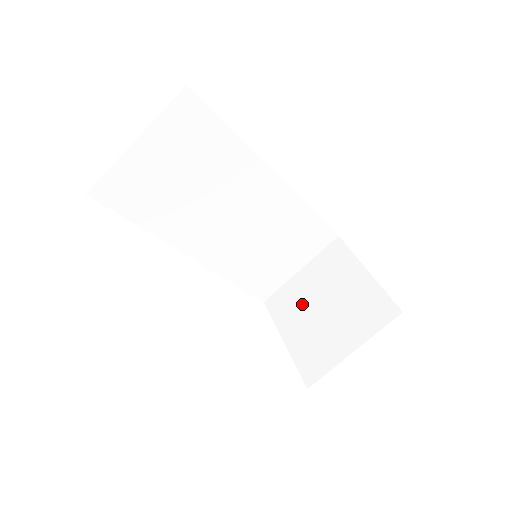
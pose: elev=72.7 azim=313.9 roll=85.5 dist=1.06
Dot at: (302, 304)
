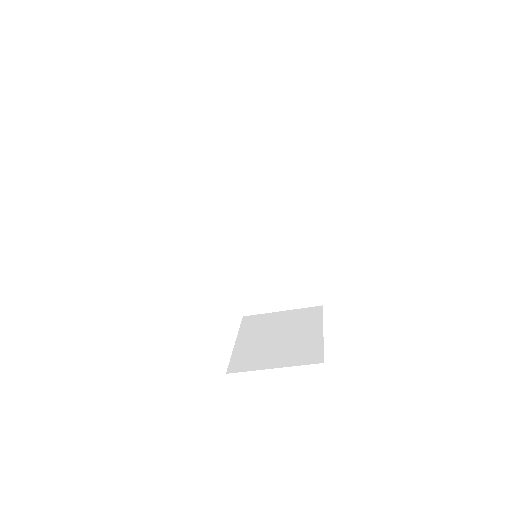
Dot at: (266, 329)
